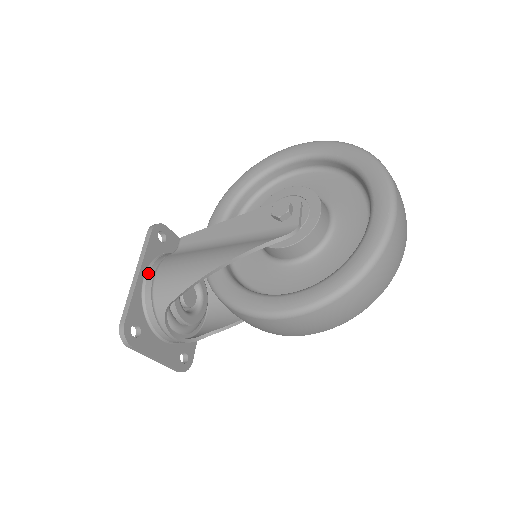
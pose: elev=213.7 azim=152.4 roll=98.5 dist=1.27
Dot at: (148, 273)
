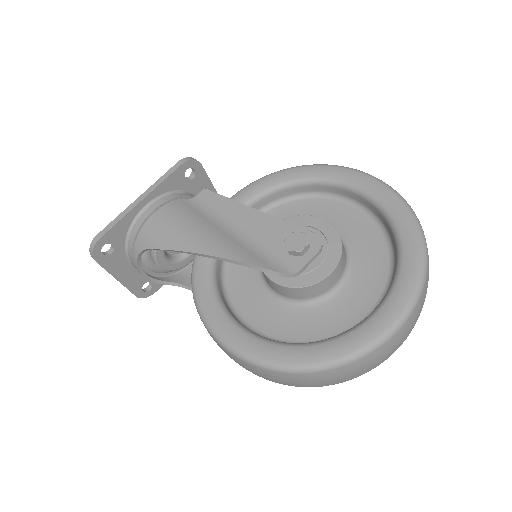
Dot at: (151, 204)
